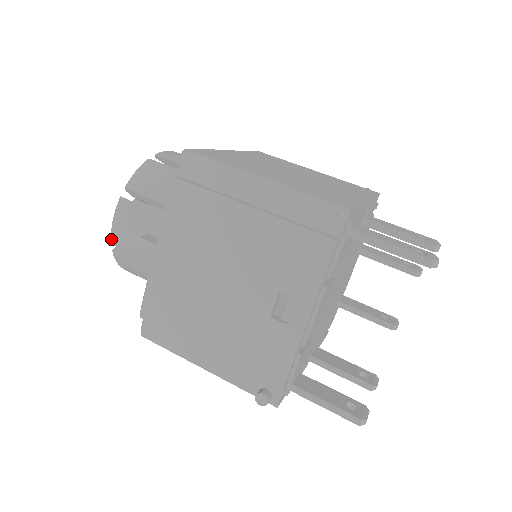
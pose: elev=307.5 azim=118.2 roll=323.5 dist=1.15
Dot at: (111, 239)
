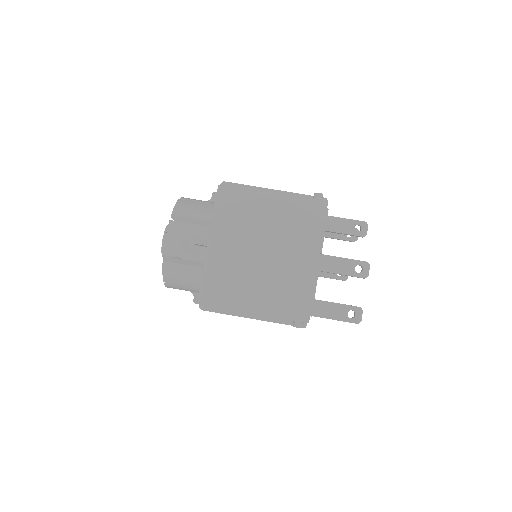
Dot at: occluded
